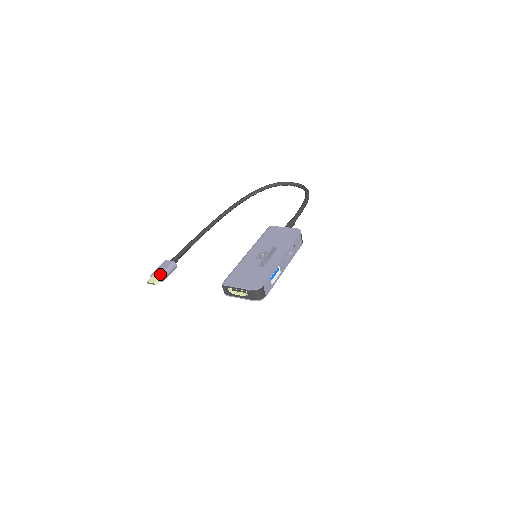
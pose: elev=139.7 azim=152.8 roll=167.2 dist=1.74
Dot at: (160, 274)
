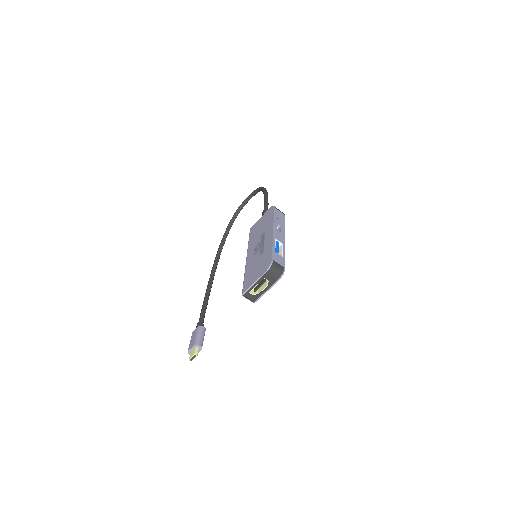
Dot at: (194, 344)
